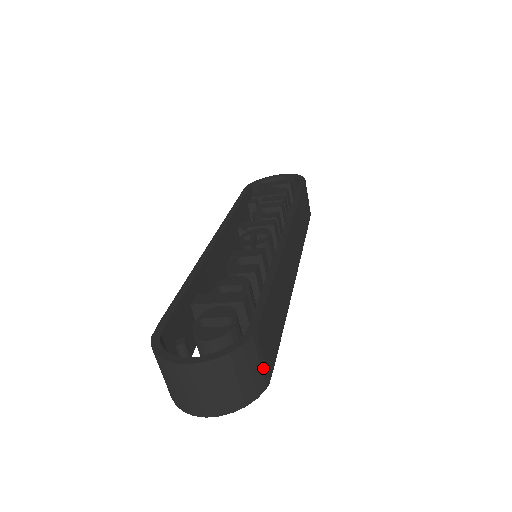
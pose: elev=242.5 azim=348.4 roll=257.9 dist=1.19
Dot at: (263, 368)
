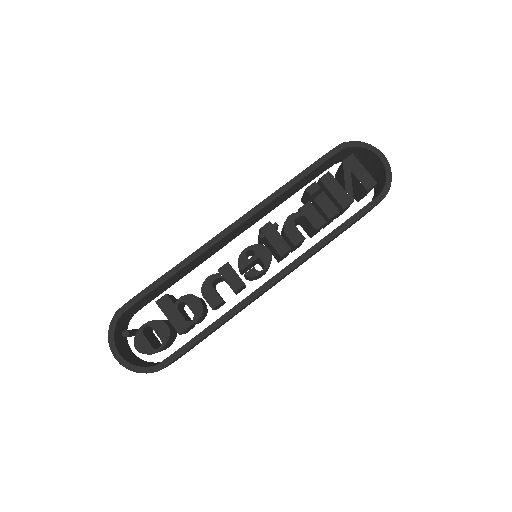
Dot at: occluded
